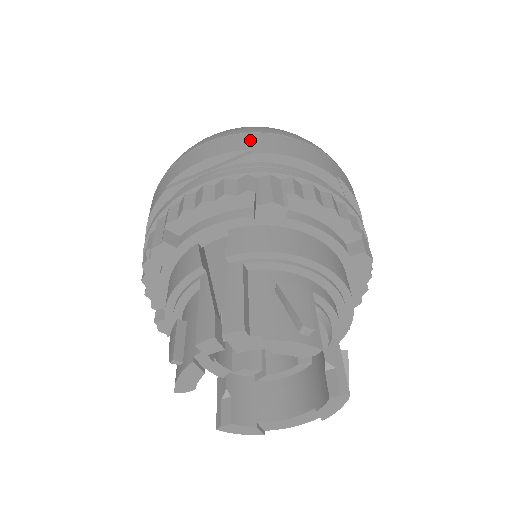
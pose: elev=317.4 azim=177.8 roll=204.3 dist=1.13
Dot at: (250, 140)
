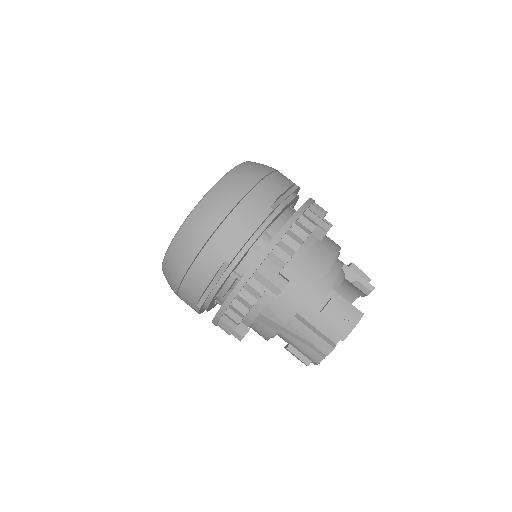
Dot at: (213, 253)
